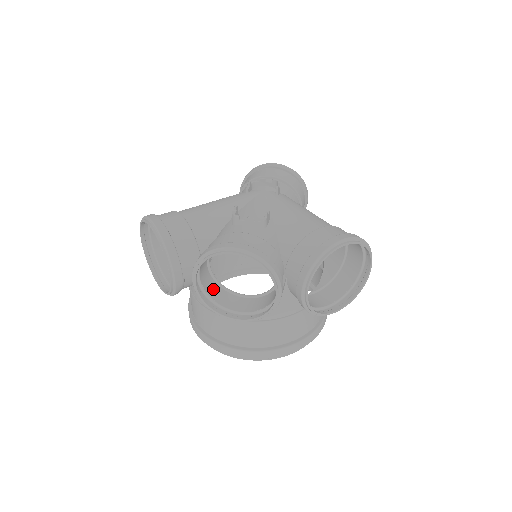
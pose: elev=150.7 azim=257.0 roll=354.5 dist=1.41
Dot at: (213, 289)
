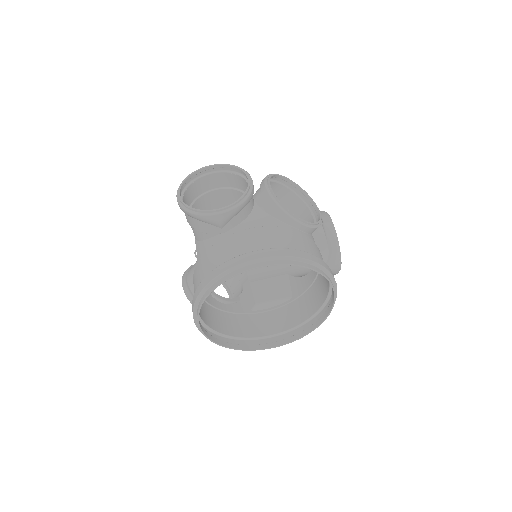
Dot at: occluded
